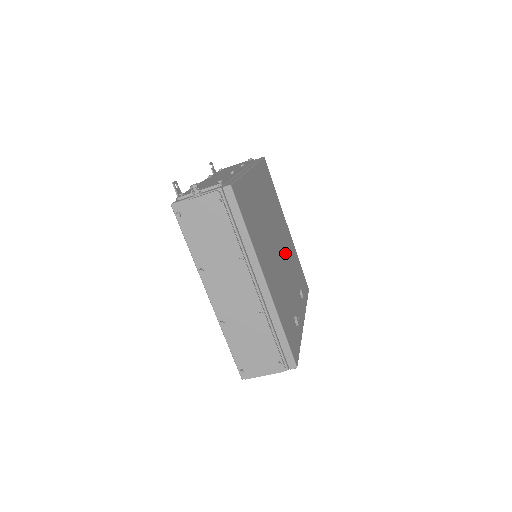
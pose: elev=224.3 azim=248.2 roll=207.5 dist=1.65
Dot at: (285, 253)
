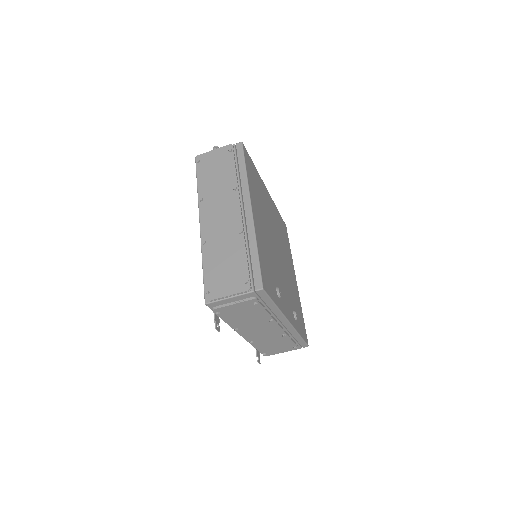
Dot at: (285, 269)
